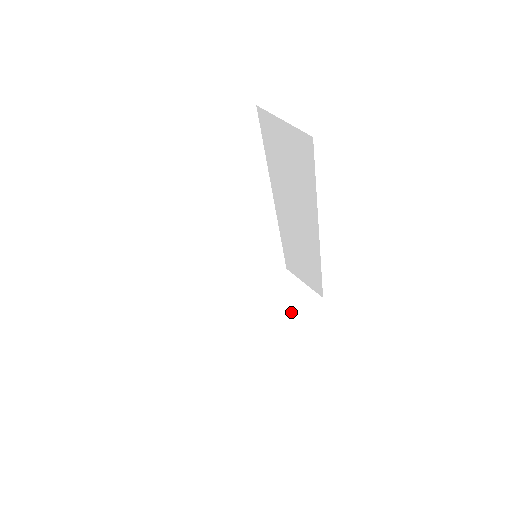
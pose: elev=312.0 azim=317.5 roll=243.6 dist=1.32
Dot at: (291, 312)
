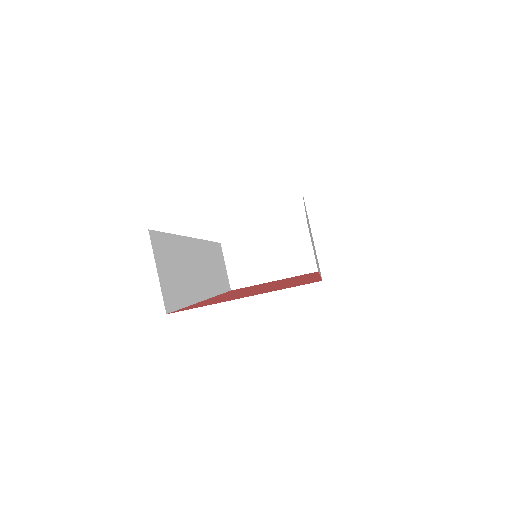
Dot at: (284, 266)
